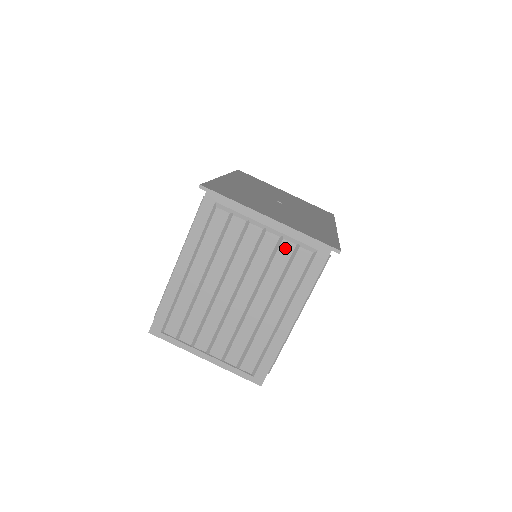
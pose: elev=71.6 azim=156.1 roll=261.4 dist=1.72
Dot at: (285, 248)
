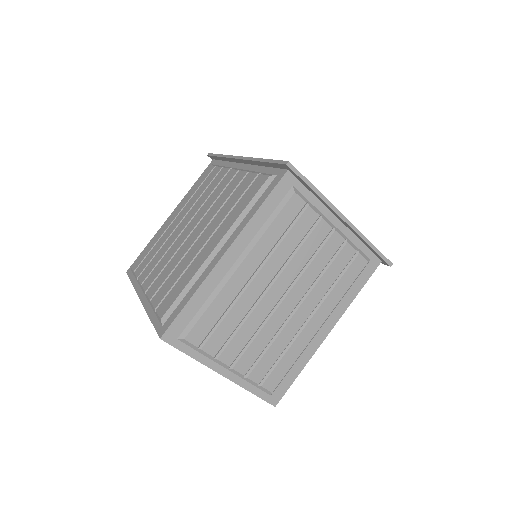
Dot at: (346, 253)
